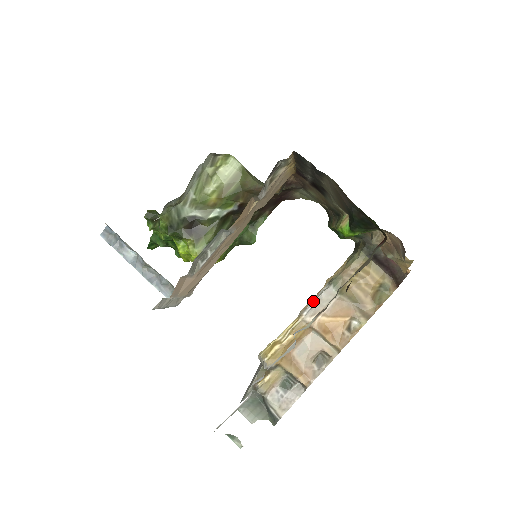
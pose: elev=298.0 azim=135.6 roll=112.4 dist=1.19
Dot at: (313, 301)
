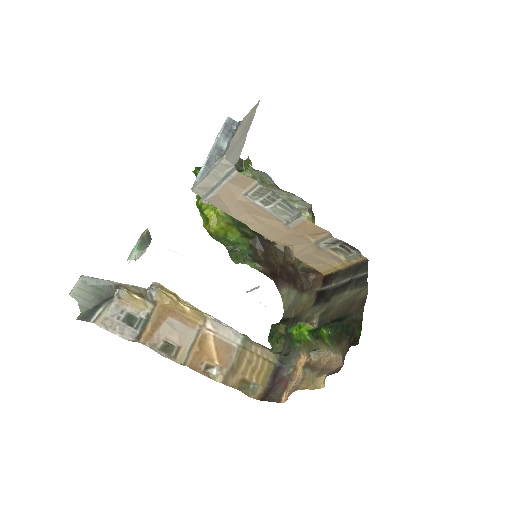
Dot at: occluded
